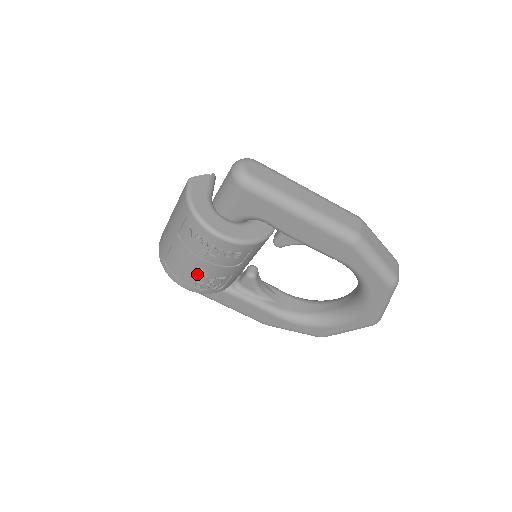
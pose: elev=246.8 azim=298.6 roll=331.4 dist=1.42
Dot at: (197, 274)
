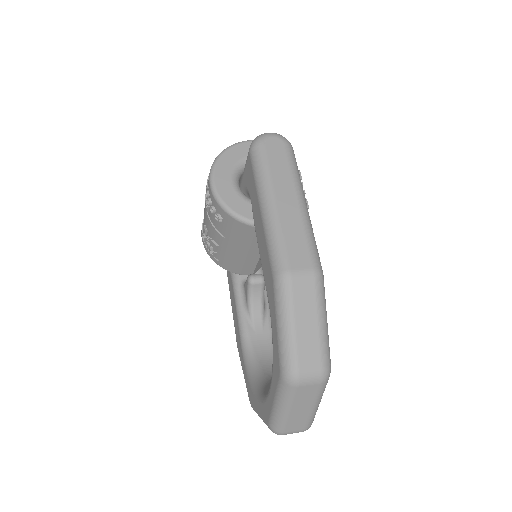
Dot at: occluded
